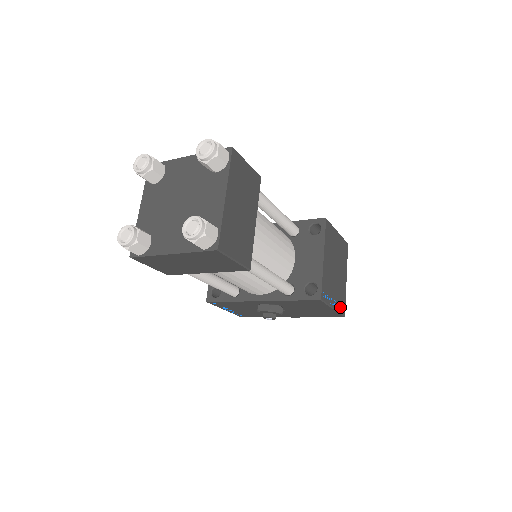
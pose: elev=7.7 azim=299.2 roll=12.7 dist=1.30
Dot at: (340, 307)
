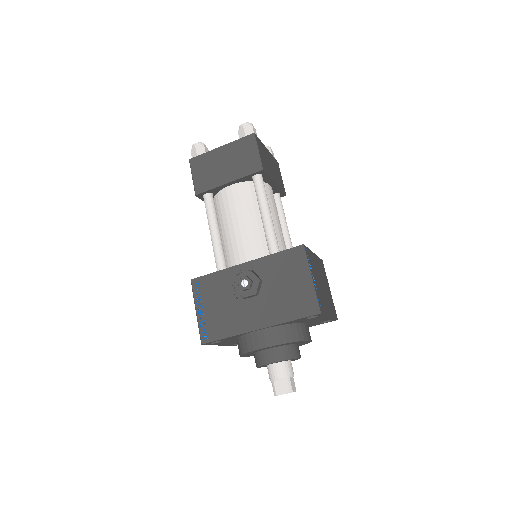
Dot at: (318, 298)
